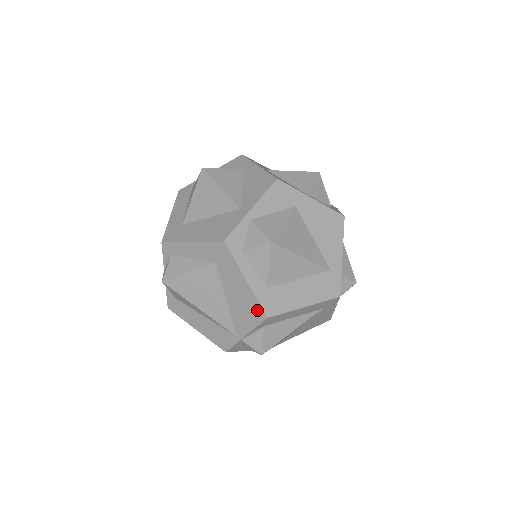
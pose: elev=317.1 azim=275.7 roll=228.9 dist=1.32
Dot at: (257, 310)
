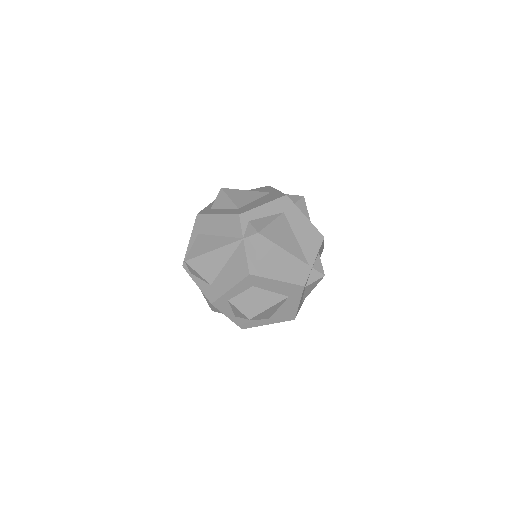
Dot at: (317, 235)
